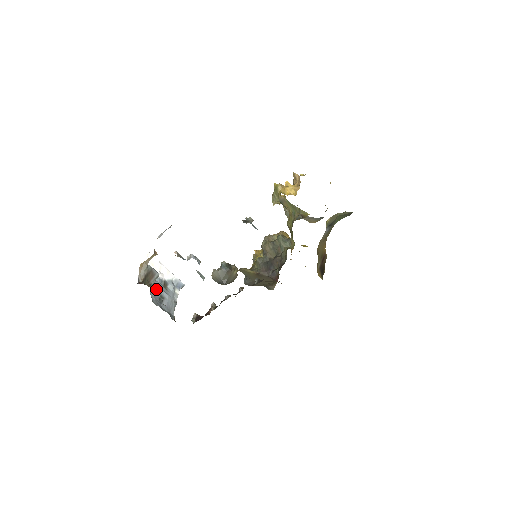
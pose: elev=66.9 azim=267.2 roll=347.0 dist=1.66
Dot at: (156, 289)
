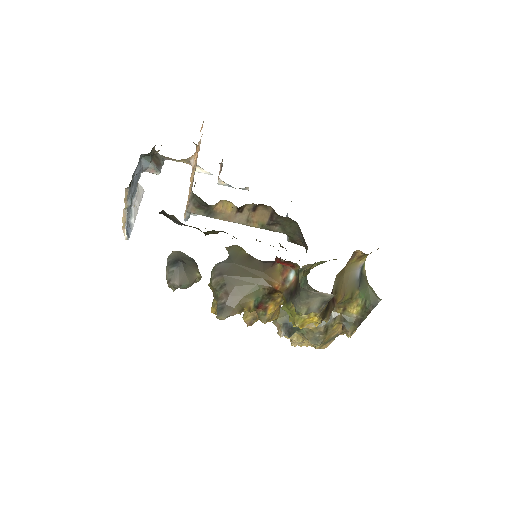
Dot at: occluded
